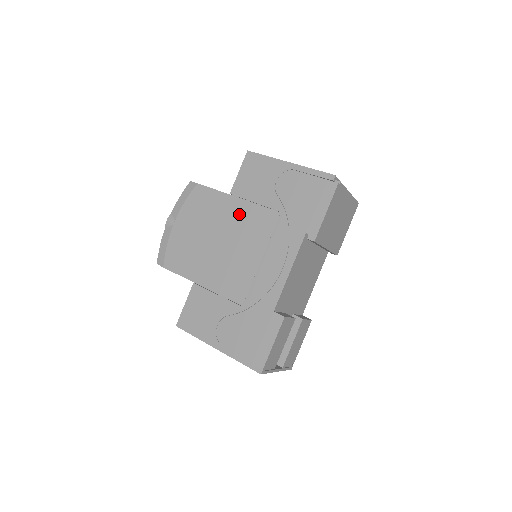
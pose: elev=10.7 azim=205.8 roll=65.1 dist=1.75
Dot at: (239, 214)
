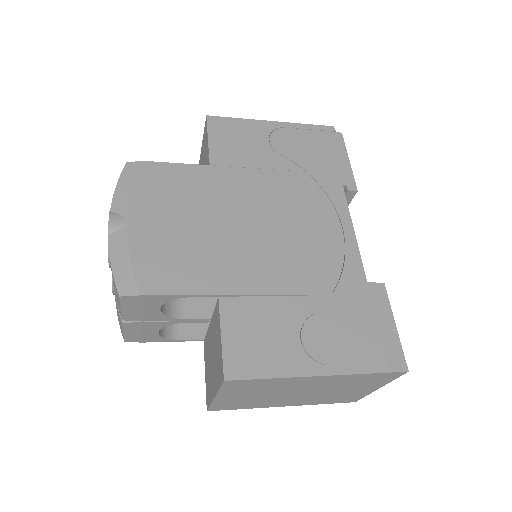
Dot at: (241, 184)
